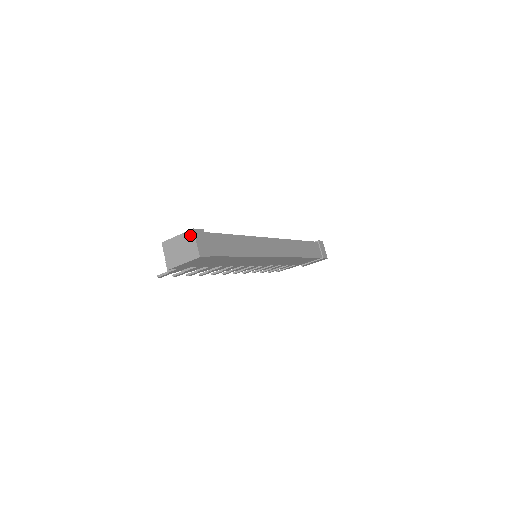
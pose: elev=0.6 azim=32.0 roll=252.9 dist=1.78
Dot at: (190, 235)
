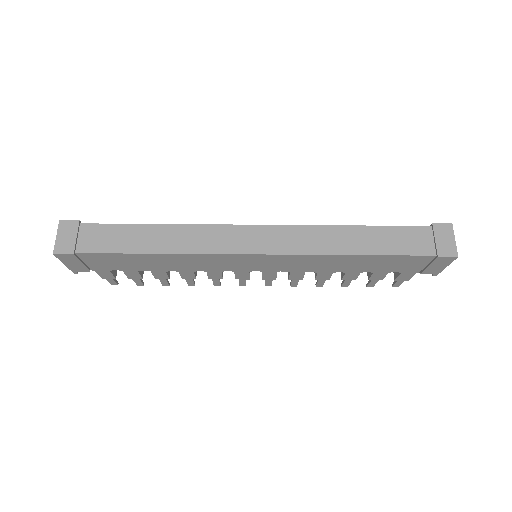
Dot at: (61, 229)
